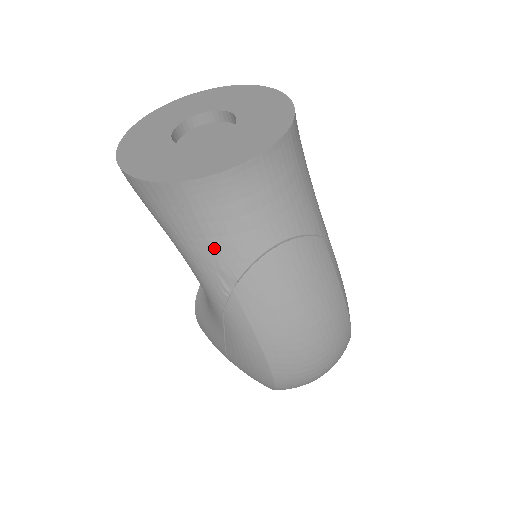
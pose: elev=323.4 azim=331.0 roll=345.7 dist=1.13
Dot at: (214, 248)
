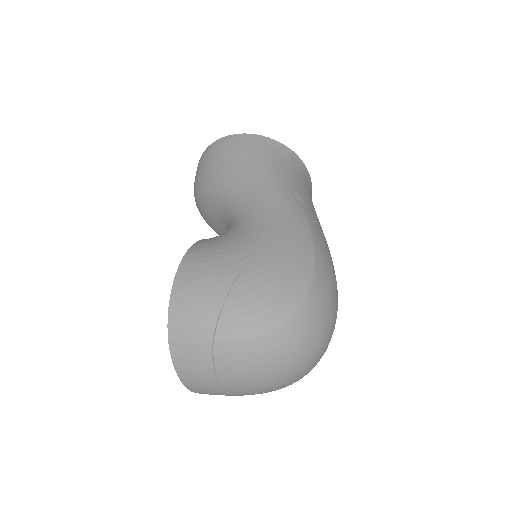
Dot at: (294, 182)
